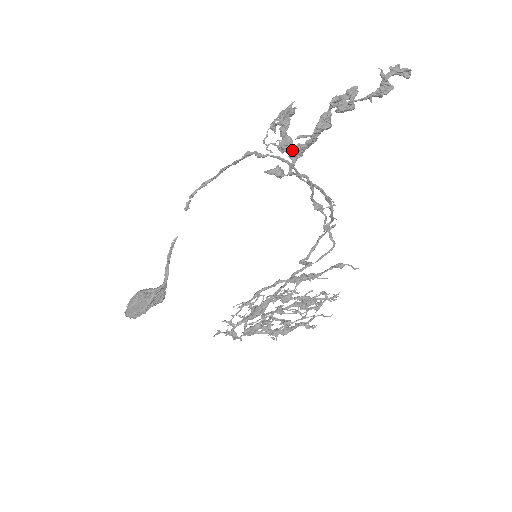
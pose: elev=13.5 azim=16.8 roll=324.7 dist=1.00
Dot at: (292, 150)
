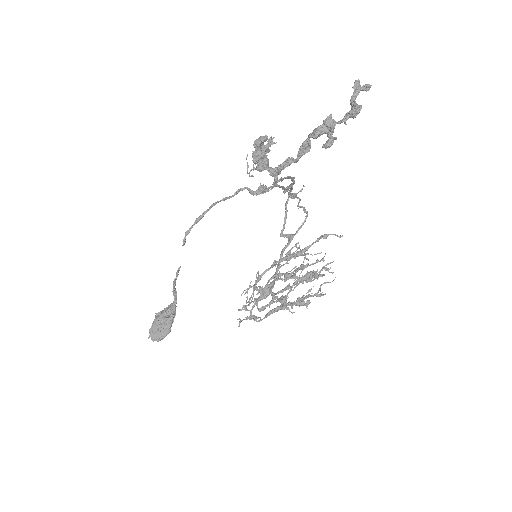
Dot at: (271, 168)
